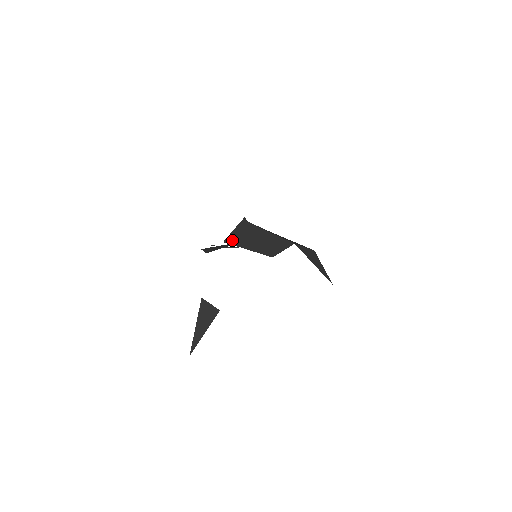
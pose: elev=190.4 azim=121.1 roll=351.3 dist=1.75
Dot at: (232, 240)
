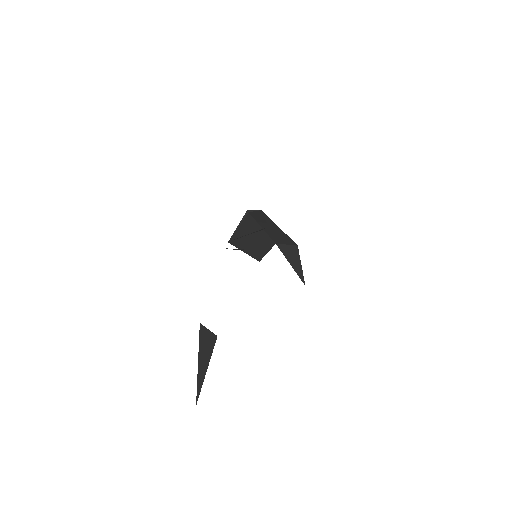
Dot at: (235, 240)
